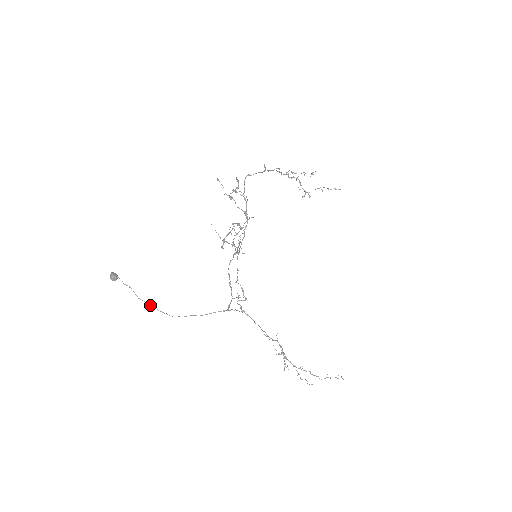
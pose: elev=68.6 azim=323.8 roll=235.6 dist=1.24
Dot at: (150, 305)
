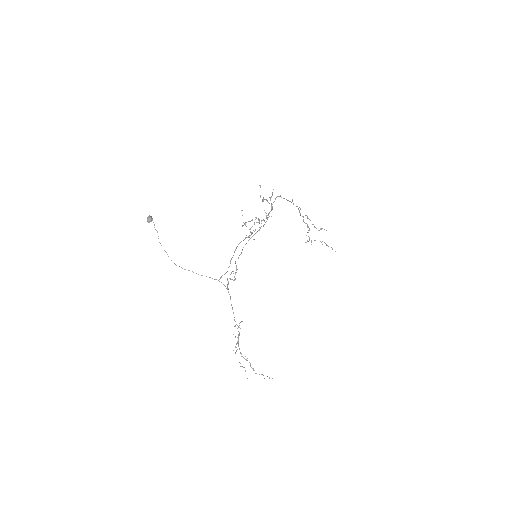
Dot at: occluded
